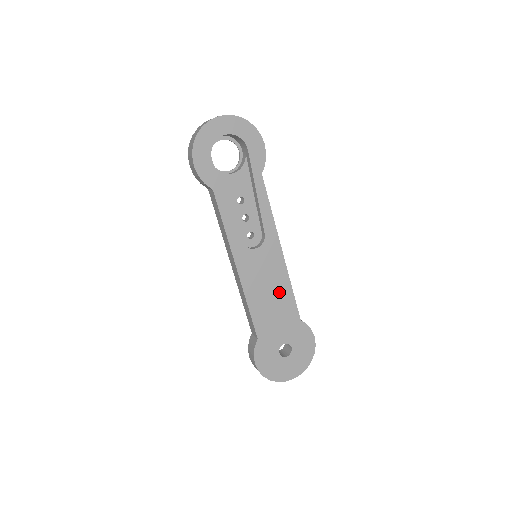
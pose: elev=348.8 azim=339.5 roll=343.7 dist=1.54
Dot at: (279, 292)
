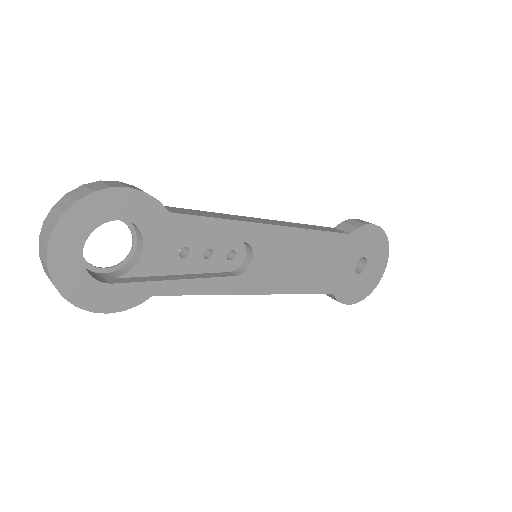
Dot at: (310, 249)
